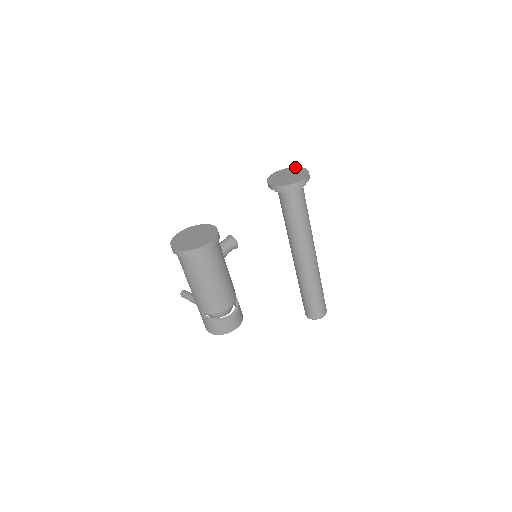
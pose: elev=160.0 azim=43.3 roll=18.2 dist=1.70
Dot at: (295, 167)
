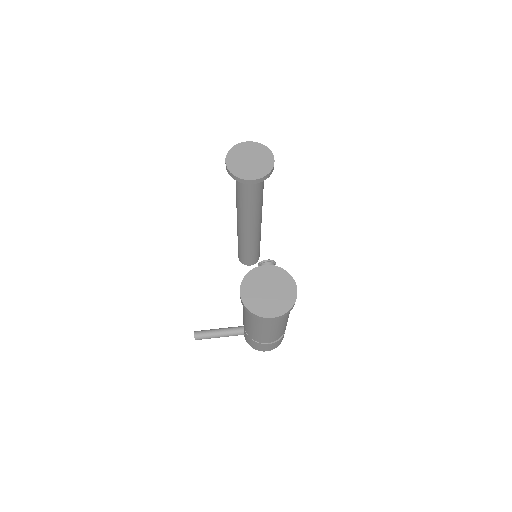
Dot at: (240, 144)
